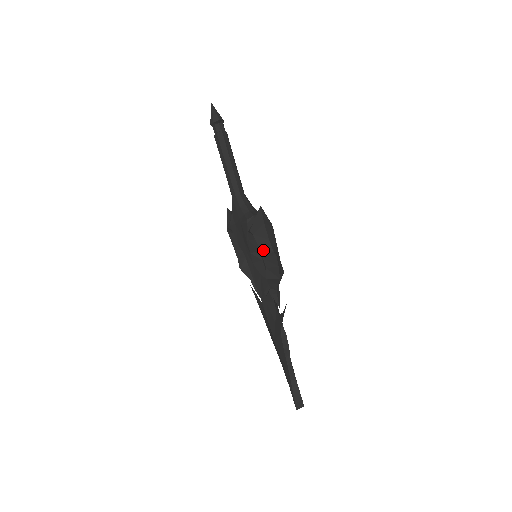
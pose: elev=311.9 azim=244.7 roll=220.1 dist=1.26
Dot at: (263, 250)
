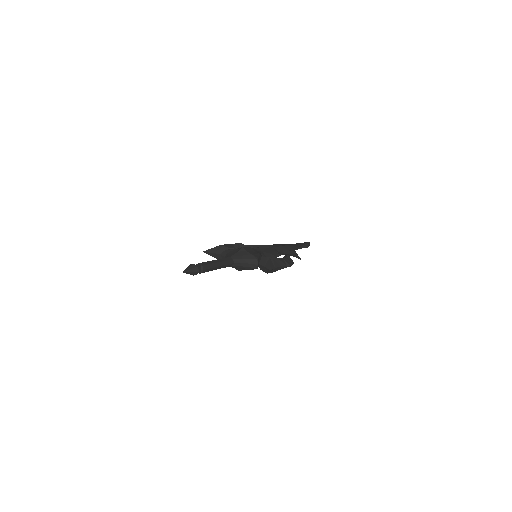
Dot at: occluded
